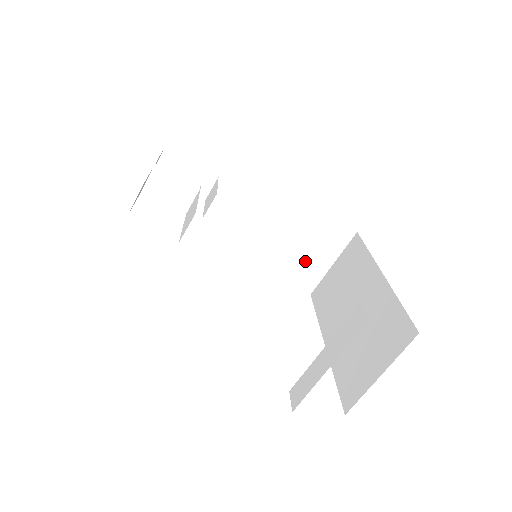
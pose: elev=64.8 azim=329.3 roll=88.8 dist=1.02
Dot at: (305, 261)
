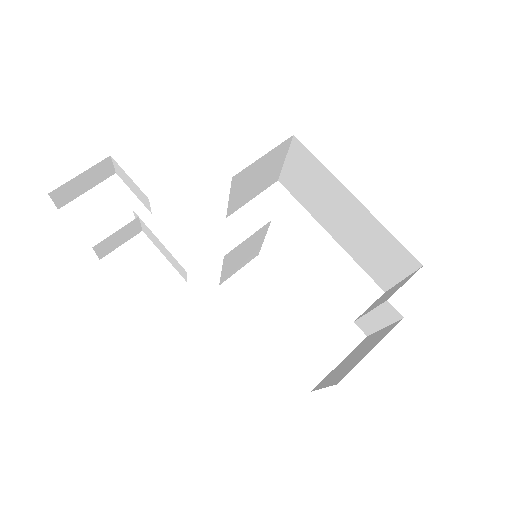
Dot at: (264, 179)
